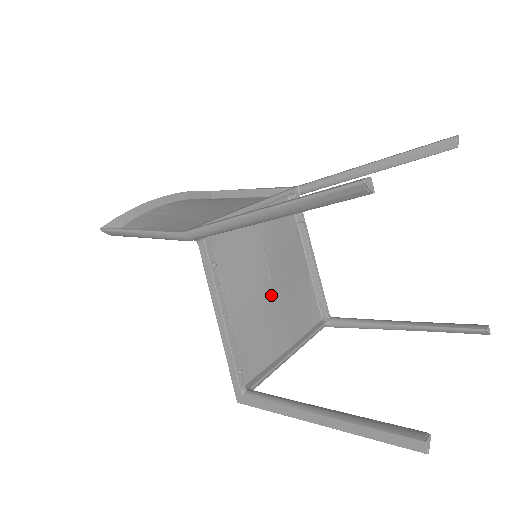
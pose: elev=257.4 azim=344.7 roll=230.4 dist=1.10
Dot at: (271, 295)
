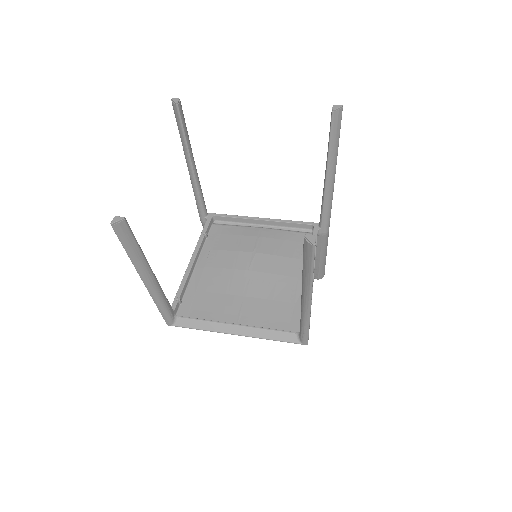
Dot at: (244, 276)
